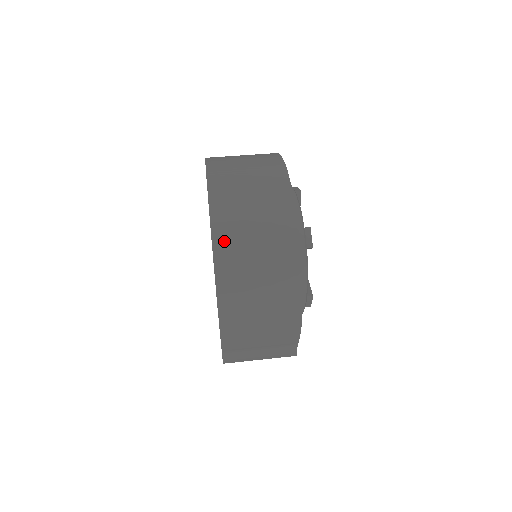
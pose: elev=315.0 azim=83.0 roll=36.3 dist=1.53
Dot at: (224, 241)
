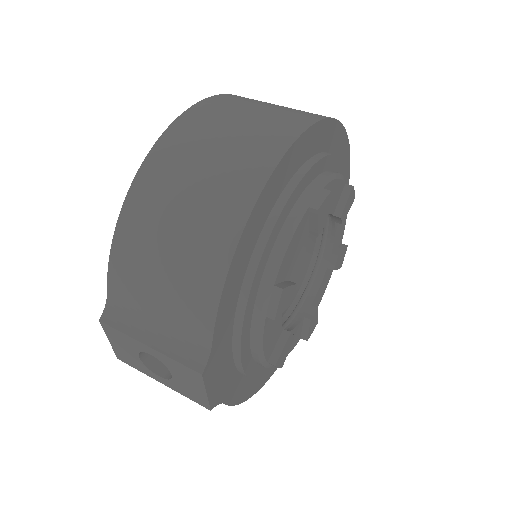
Dot at: (198, 115)
